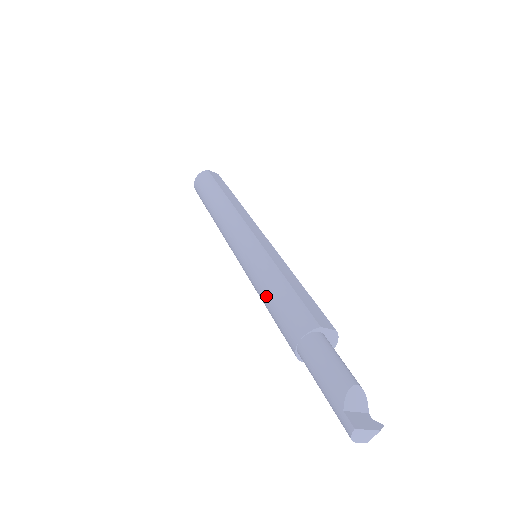
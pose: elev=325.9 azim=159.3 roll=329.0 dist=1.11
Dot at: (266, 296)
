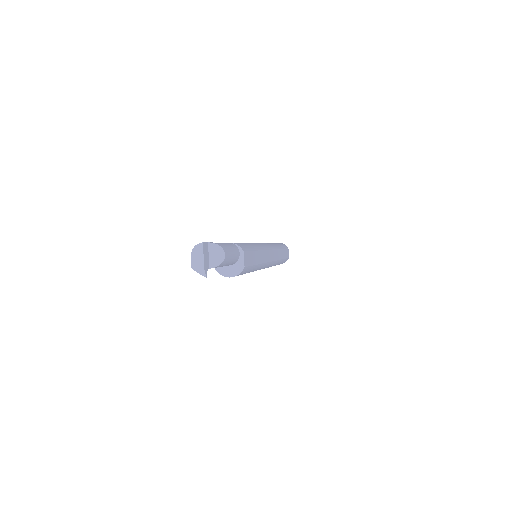
Dot at: occluded
